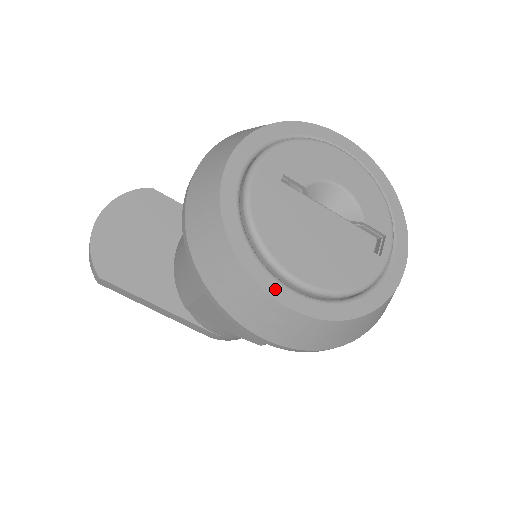
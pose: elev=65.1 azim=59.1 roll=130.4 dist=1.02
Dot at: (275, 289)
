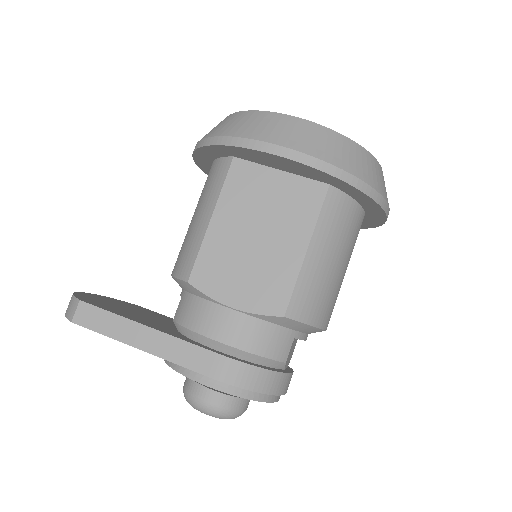
Dot at: occluded
